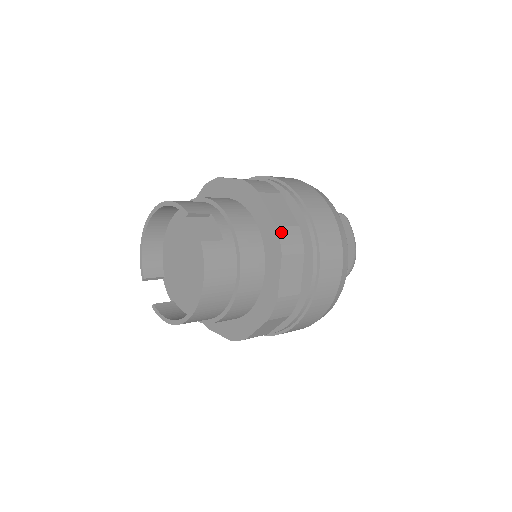
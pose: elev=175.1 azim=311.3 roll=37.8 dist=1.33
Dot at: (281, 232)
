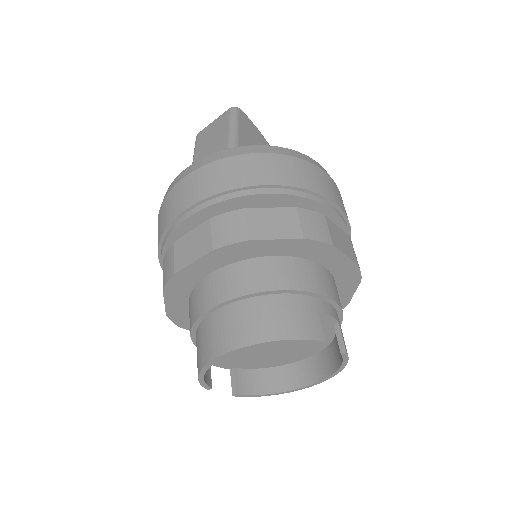
Dot at: (358, 265)
